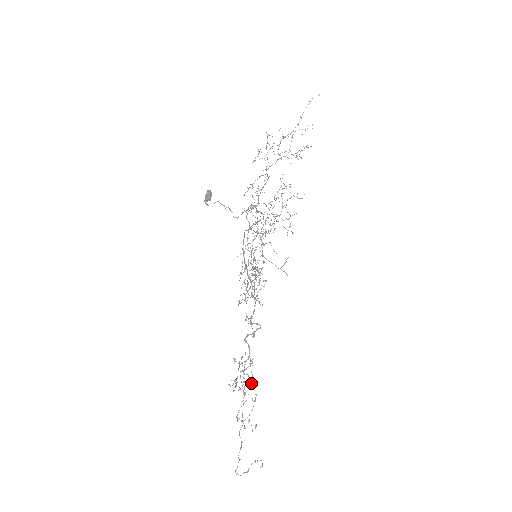
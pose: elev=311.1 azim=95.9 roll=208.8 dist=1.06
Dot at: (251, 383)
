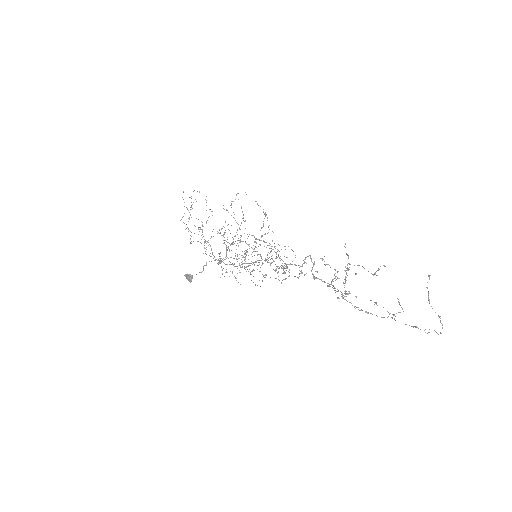
Dot at: occluded
